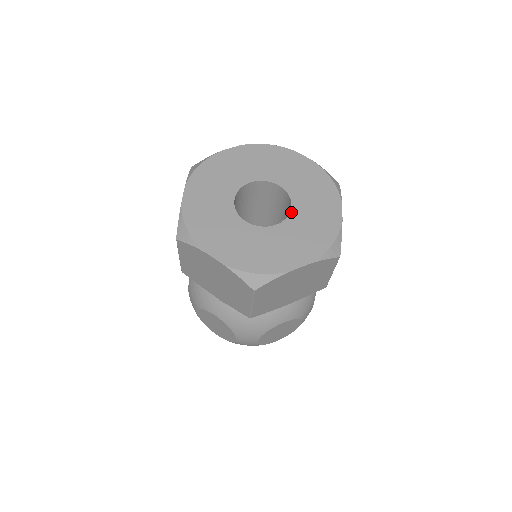
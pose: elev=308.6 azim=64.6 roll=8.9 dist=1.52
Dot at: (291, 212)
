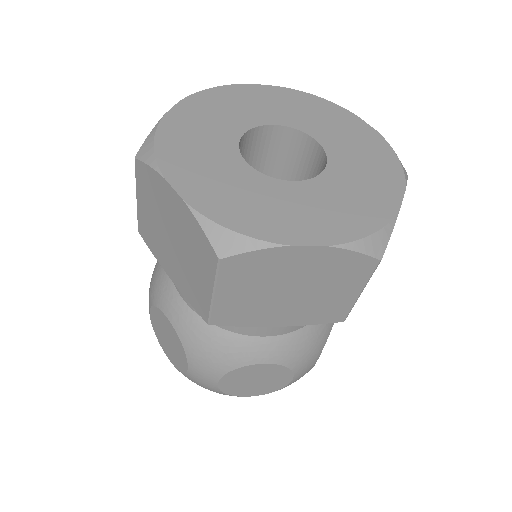
Dot at: (322, 174)
